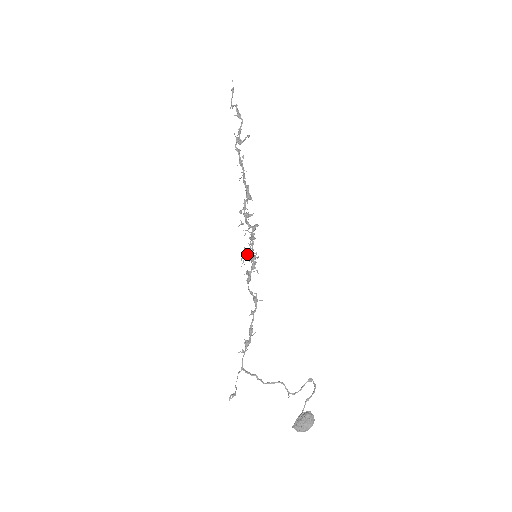
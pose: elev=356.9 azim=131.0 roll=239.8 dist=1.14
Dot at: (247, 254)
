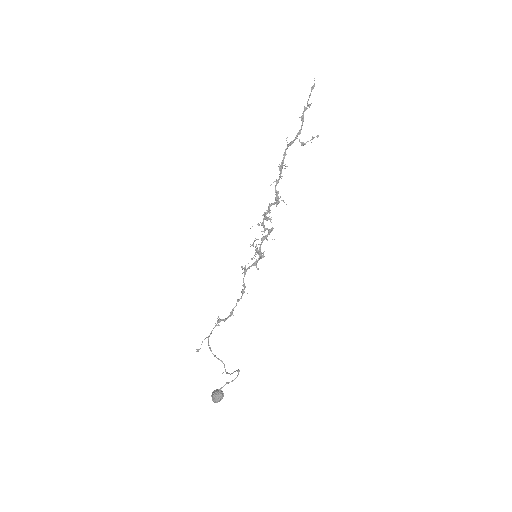
Dot at: (257, 251)
